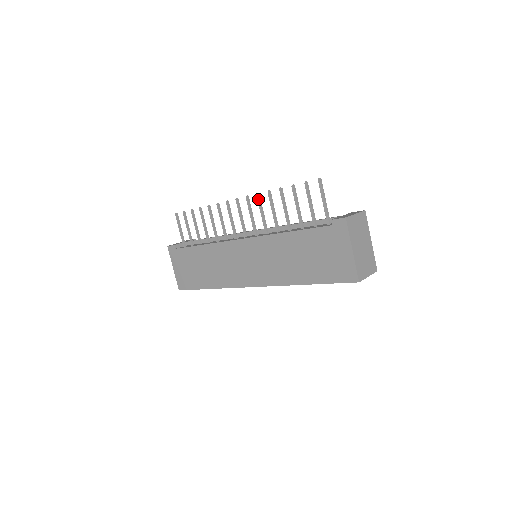
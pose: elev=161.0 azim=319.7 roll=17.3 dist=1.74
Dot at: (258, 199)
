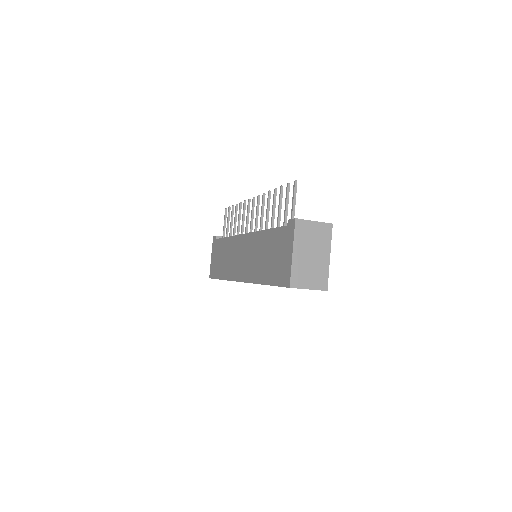
Dot at: (262, 198)
